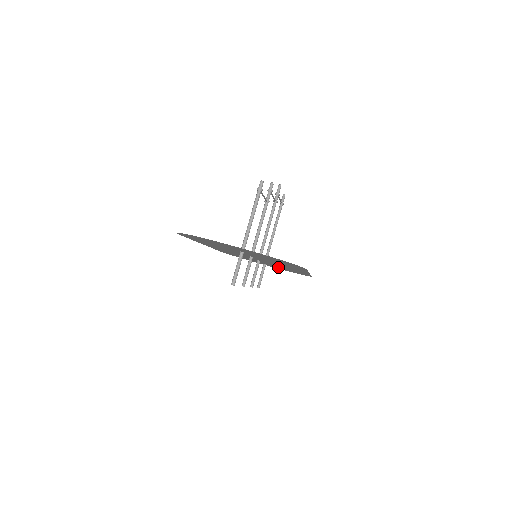
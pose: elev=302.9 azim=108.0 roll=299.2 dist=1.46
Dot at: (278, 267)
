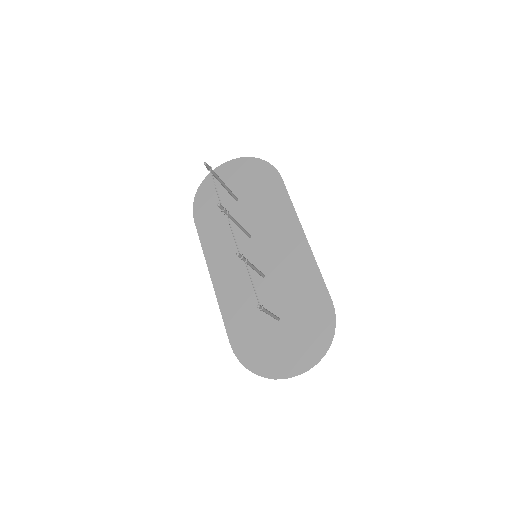
Dot at: (249, 193)
